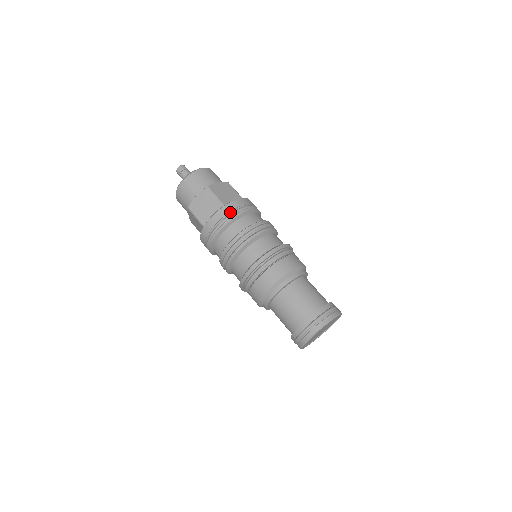
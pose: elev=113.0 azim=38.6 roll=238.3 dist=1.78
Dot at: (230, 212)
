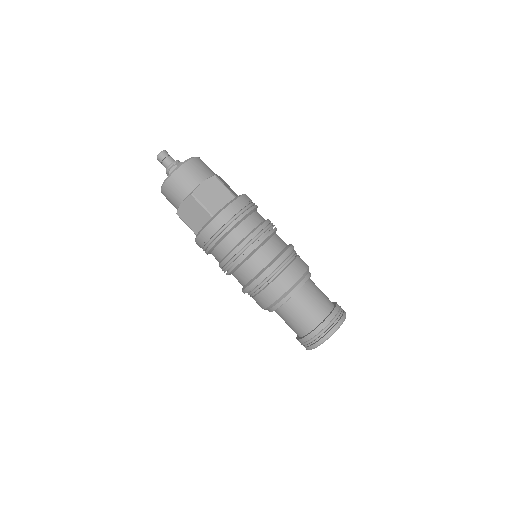
Dot at: (220, 226)
